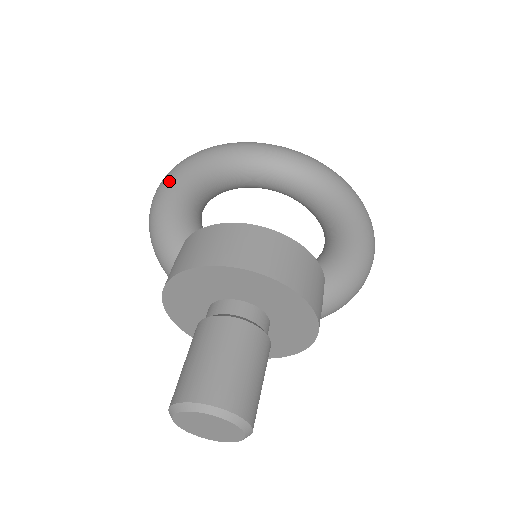
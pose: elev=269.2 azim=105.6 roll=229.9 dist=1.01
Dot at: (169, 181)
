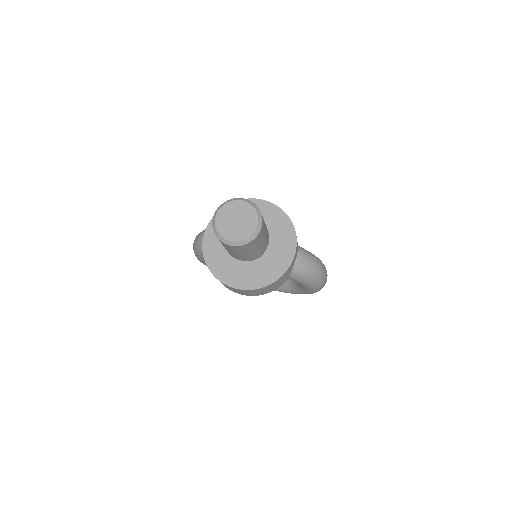
Dot at: occluded
